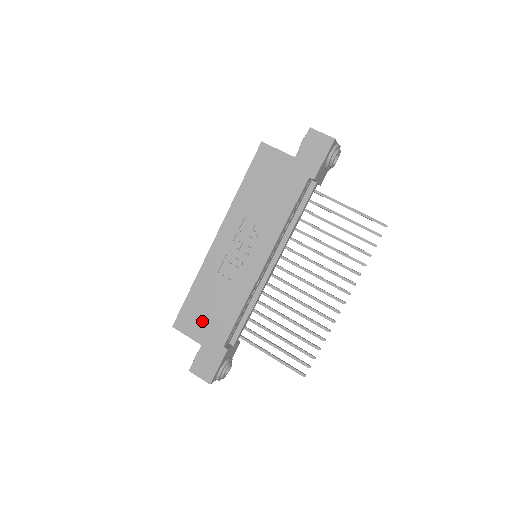
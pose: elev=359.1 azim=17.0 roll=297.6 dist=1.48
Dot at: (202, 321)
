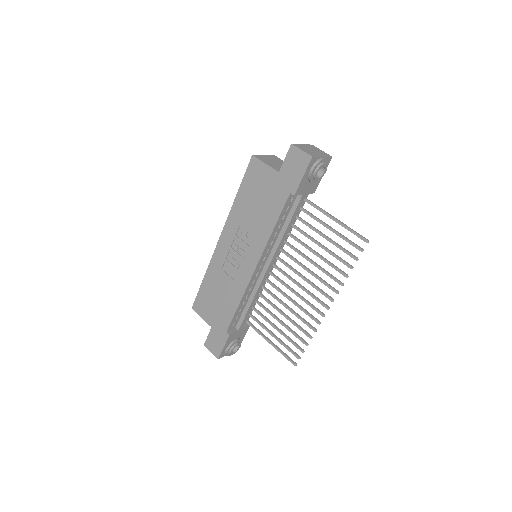
Dot at: (211, 308)
